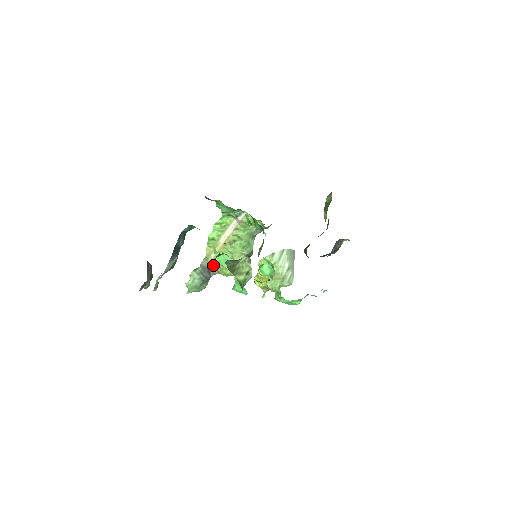
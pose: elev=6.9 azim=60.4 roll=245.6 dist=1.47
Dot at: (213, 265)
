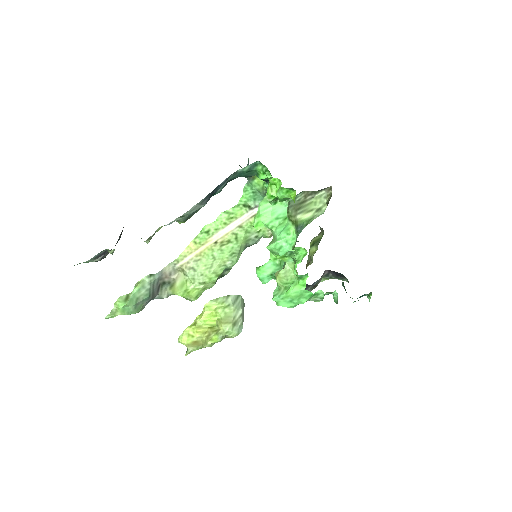
Dot at: (174, 277)
